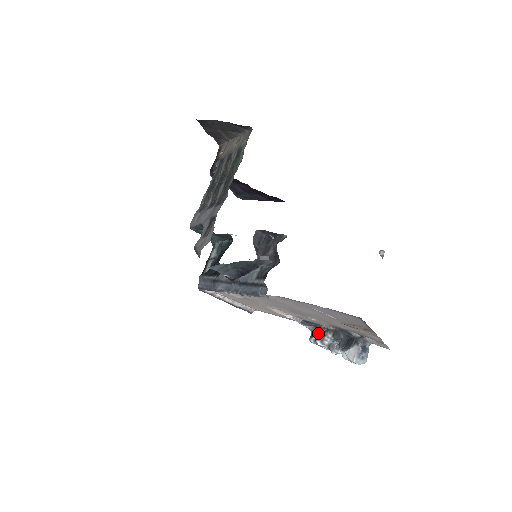
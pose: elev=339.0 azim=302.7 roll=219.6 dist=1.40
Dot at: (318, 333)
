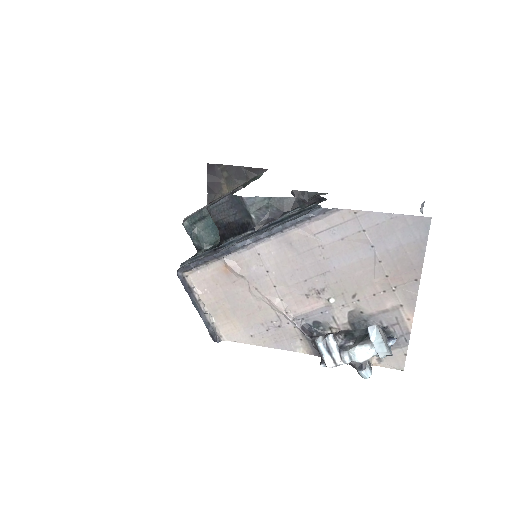
Dot at: occluded
